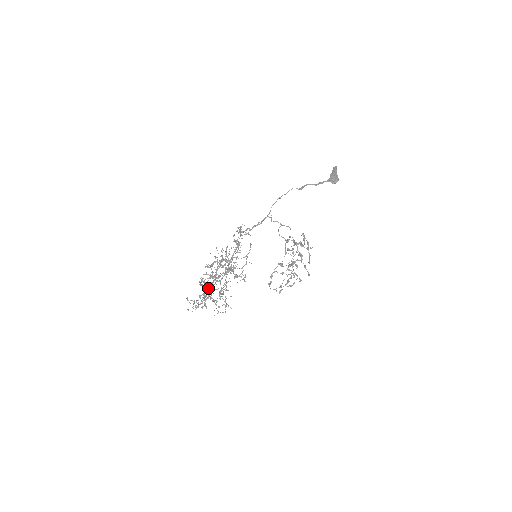
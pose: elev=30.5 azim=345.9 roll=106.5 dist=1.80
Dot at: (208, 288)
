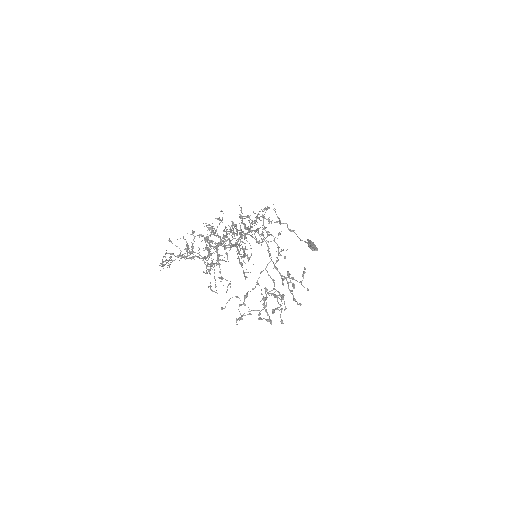
Dot at: (211, 245)
